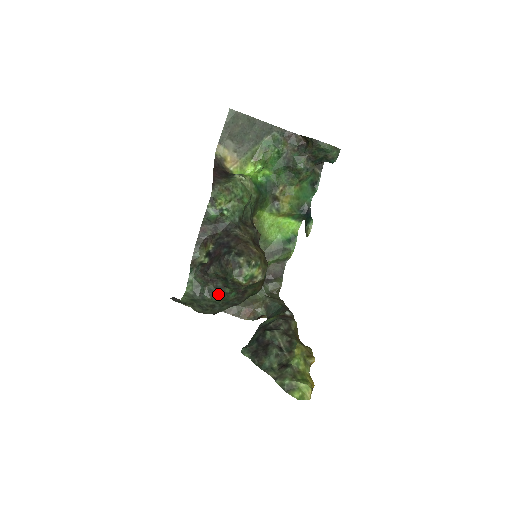
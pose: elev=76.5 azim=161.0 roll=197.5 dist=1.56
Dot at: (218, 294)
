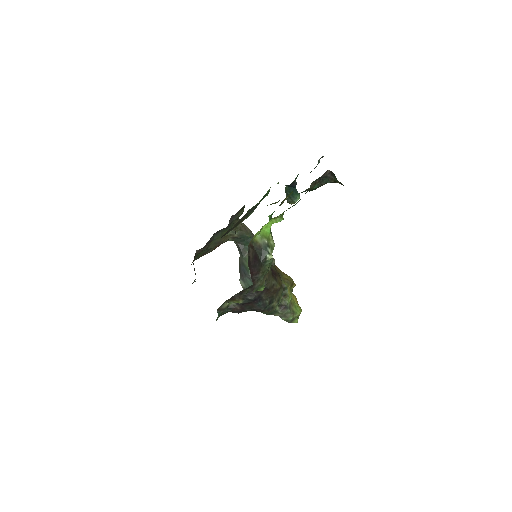
Dot at: occluded
